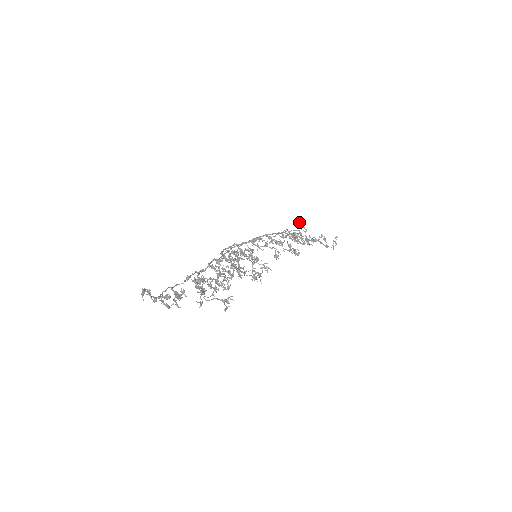
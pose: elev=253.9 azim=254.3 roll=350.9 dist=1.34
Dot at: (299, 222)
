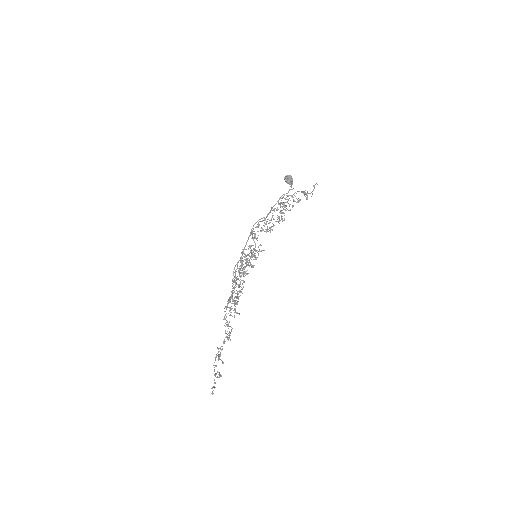
Dot at: (288, 182)
